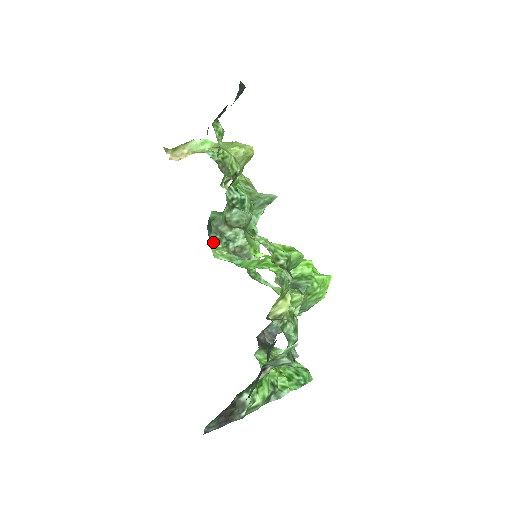
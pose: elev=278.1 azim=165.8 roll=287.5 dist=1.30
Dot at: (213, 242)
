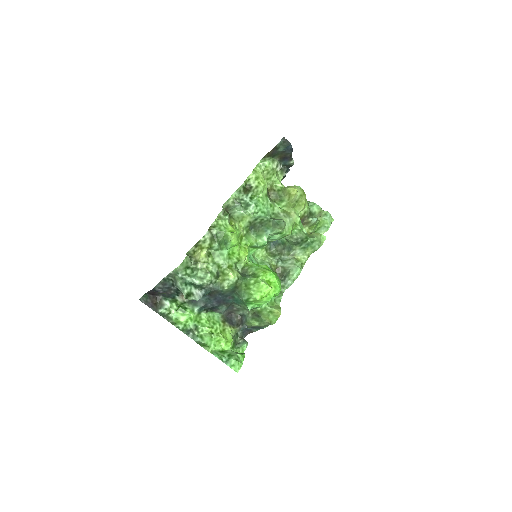
Dot at: (271, 254)
